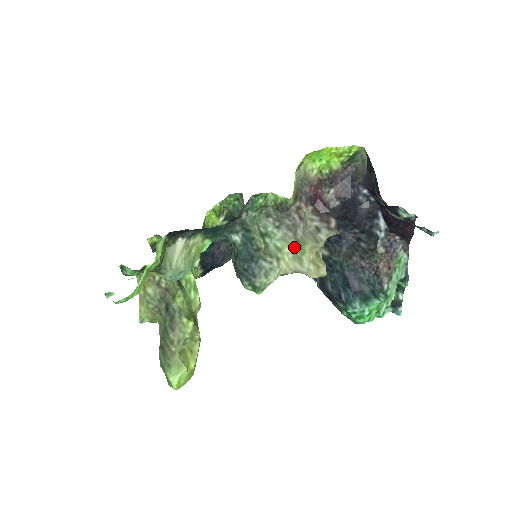
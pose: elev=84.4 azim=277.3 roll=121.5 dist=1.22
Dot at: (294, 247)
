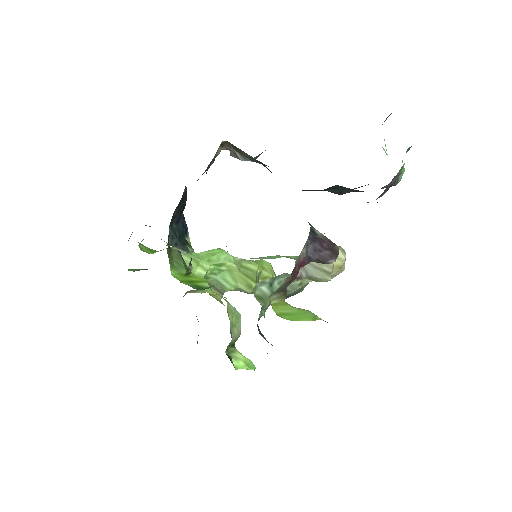
Dot at: occluded
